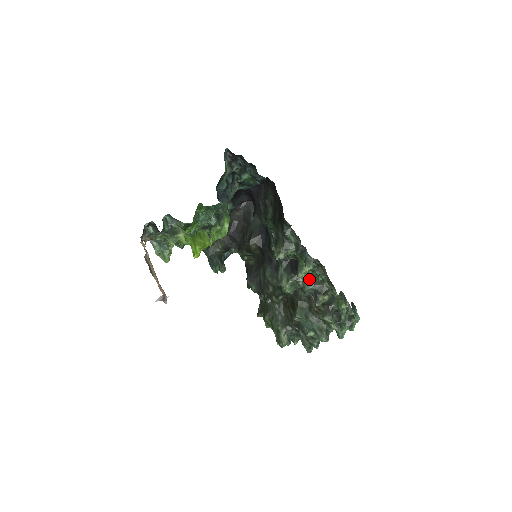
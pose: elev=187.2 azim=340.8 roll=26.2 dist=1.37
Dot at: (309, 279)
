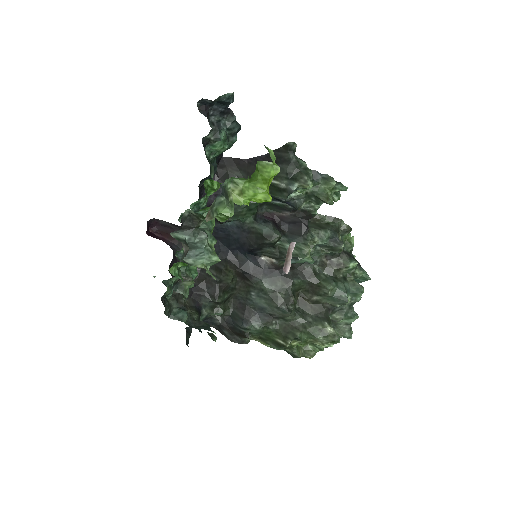
Dot at: (319, 229)
